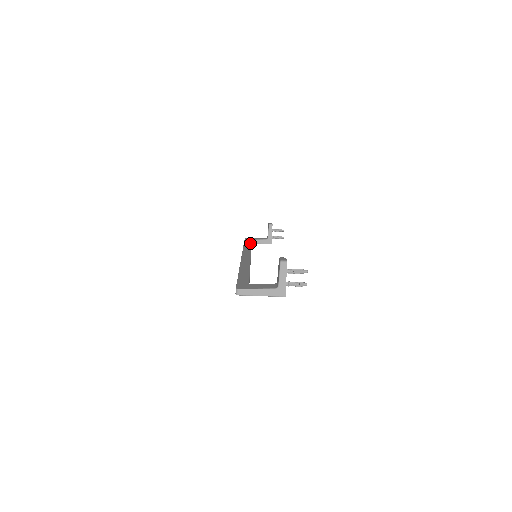
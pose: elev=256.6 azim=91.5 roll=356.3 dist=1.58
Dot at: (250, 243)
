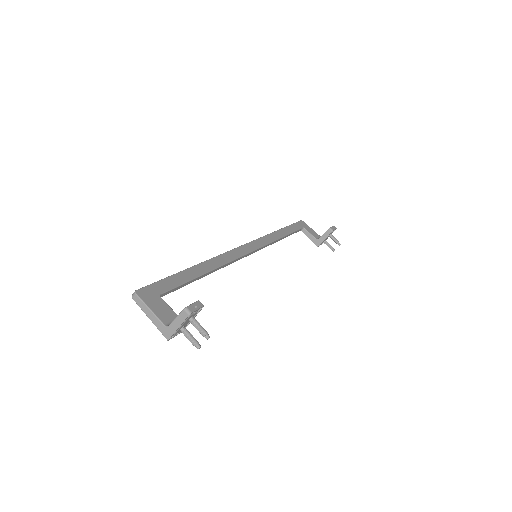
Dot at: (291, 231)
